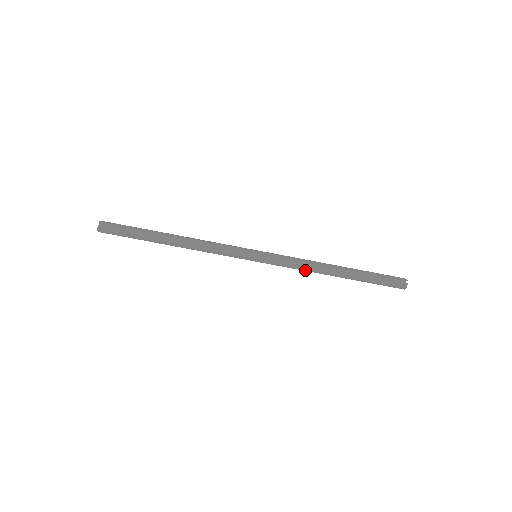
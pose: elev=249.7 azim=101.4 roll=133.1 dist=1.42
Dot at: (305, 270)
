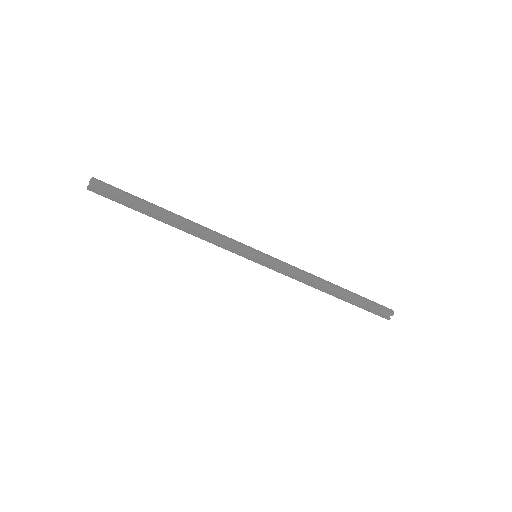
Dot at: (300, 281)
